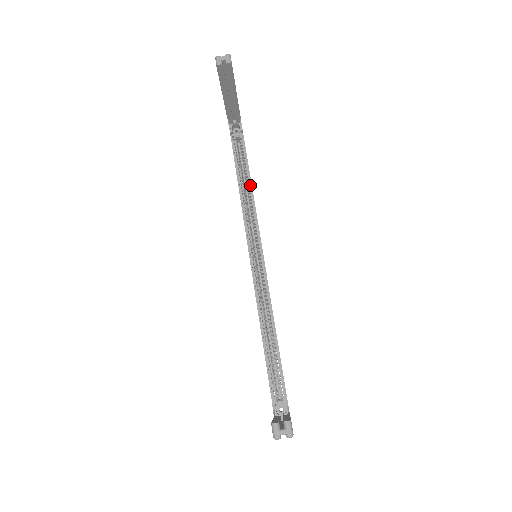
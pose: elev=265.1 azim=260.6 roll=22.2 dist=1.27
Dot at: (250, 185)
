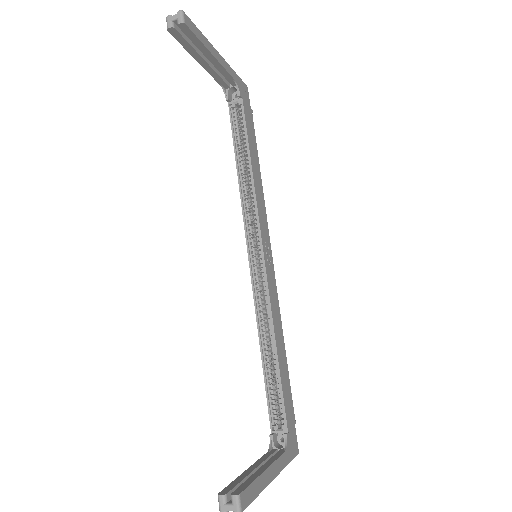
Dot at: (250, 166)
